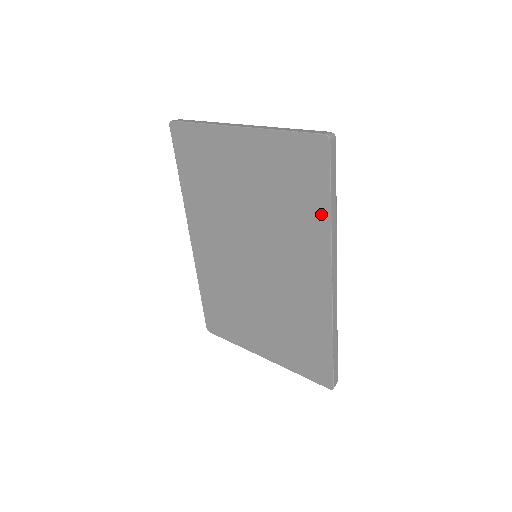
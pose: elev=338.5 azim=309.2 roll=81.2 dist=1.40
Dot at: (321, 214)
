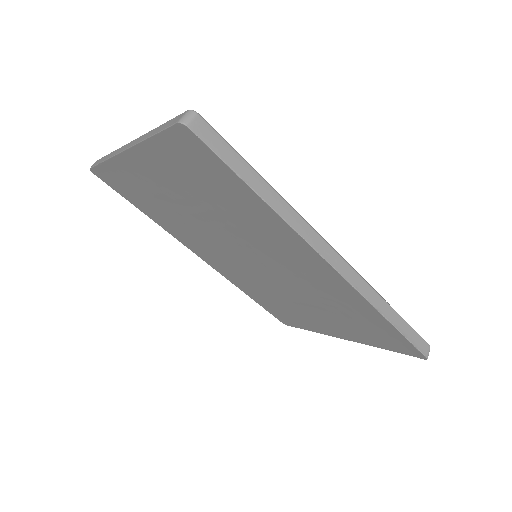
Dot at: (257, 205)
